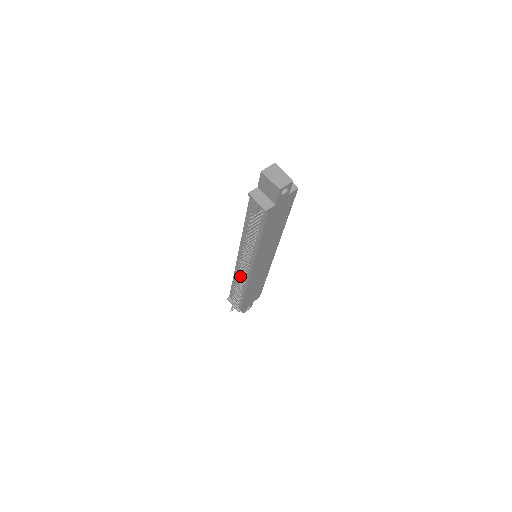
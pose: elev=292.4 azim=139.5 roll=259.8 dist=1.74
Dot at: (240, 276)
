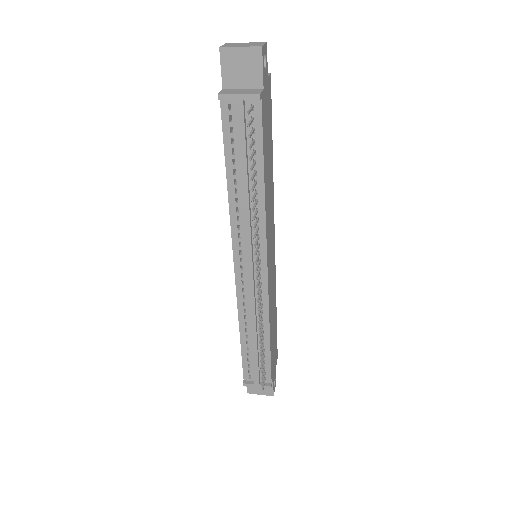
Dot at: occluded
